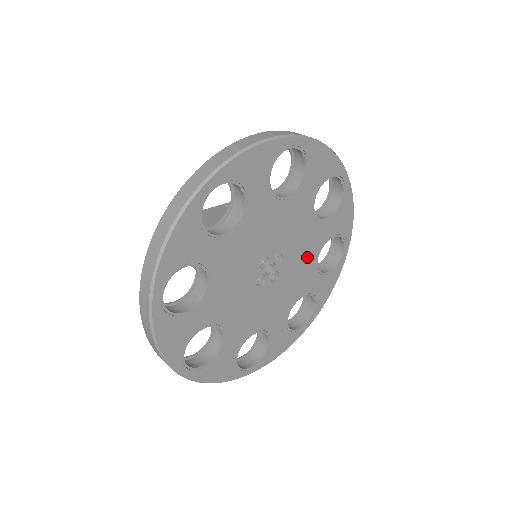
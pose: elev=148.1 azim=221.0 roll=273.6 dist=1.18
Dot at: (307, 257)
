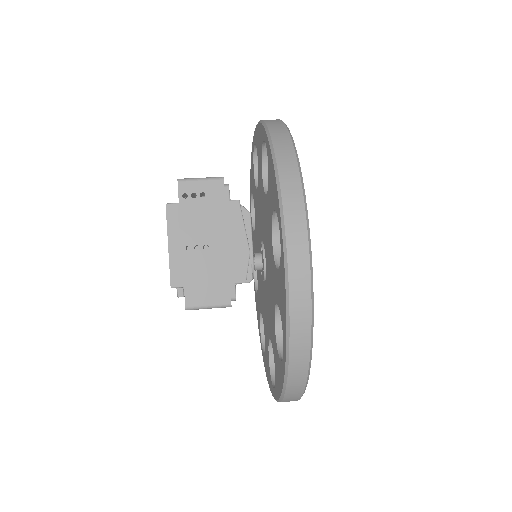
Dot at: occluded
